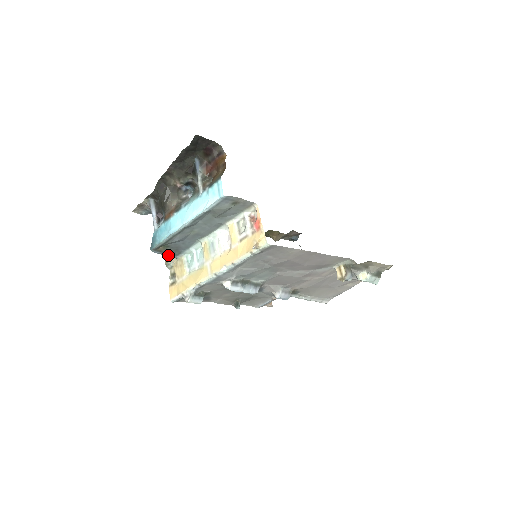
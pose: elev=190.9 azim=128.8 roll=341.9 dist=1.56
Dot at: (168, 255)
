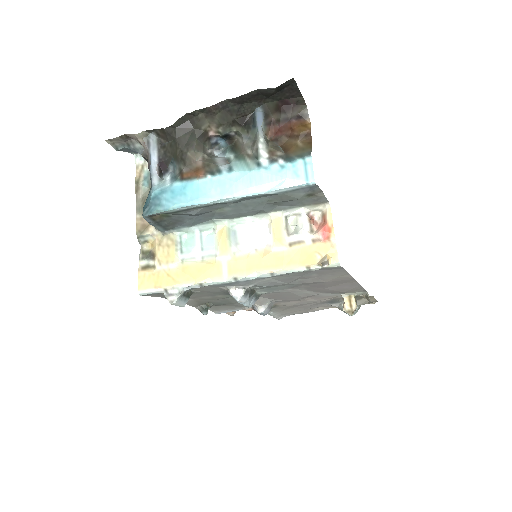
Dot at: (157, 227)
